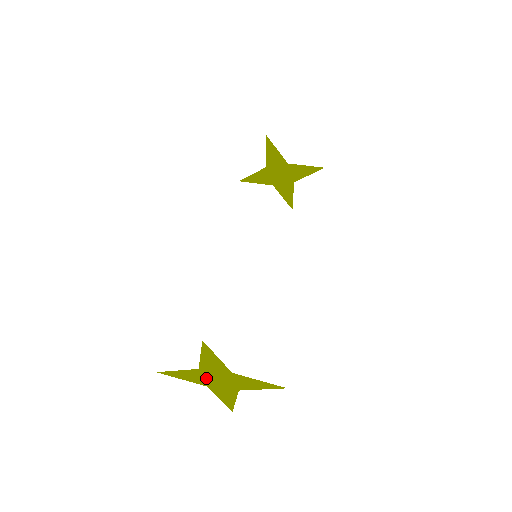
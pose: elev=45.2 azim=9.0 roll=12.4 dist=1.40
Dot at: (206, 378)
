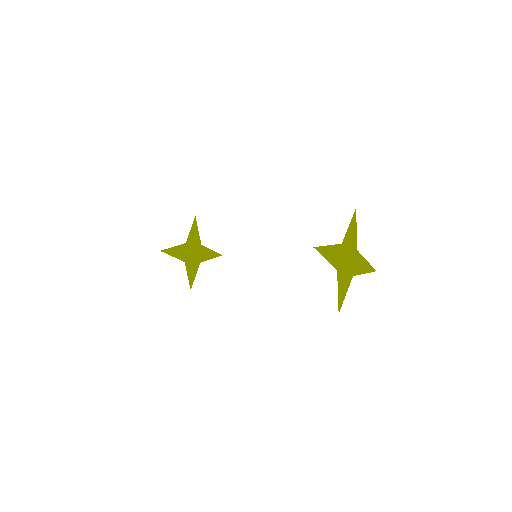
Dot at: (341, 258)
